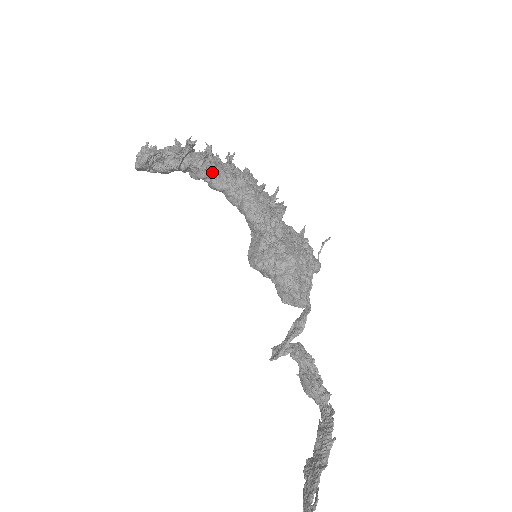
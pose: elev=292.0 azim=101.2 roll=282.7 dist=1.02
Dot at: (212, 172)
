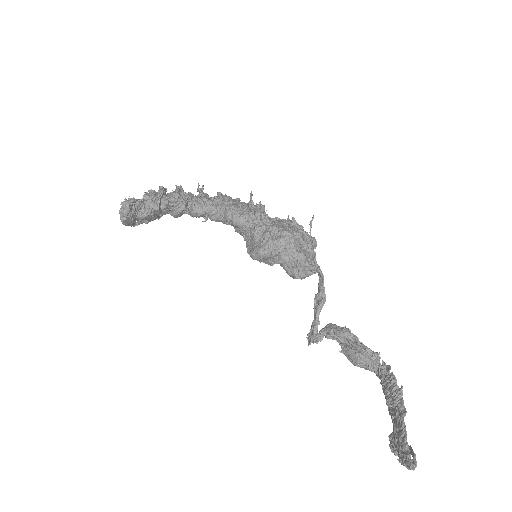
Dot at: (189, 203)
